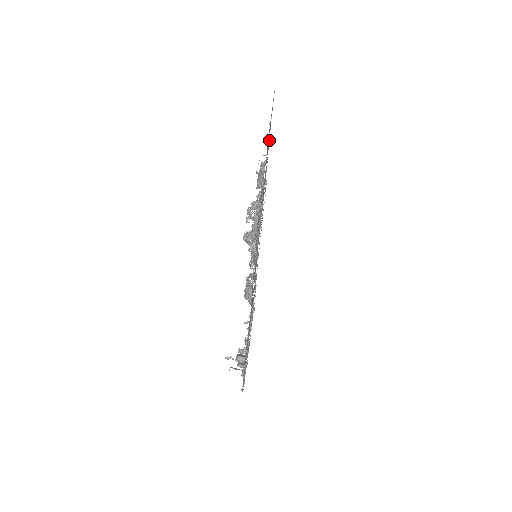
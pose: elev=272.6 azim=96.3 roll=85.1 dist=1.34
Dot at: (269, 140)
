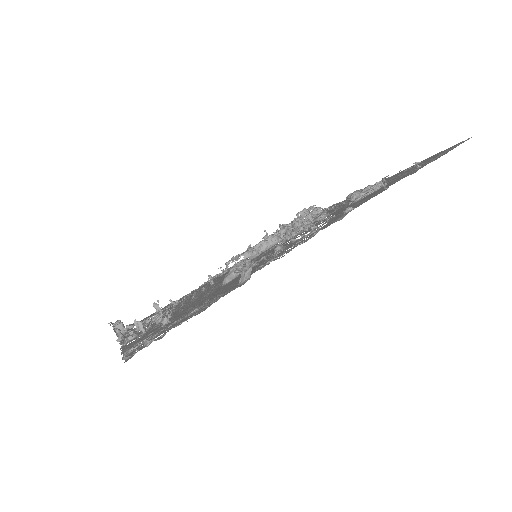
Dot at: occluded
